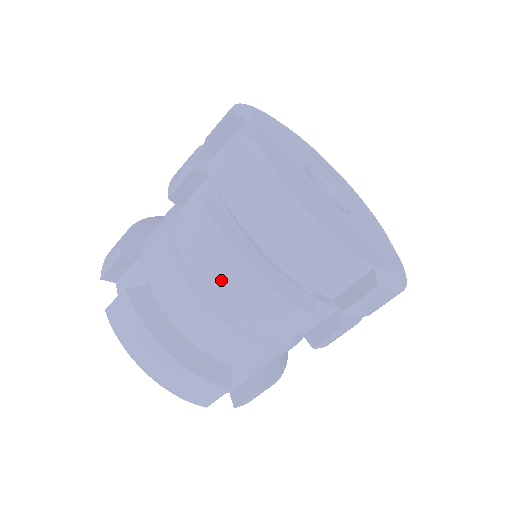
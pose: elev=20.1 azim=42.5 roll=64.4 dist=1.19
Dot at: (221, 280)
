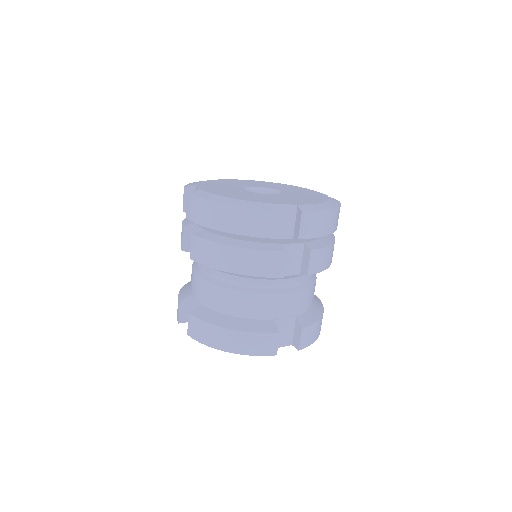
Dot at: (223, 265)
